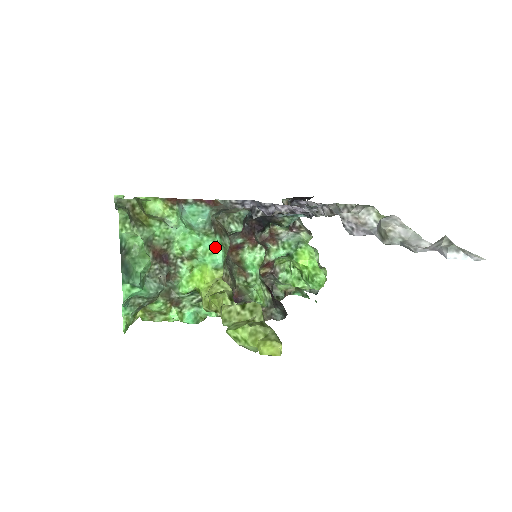
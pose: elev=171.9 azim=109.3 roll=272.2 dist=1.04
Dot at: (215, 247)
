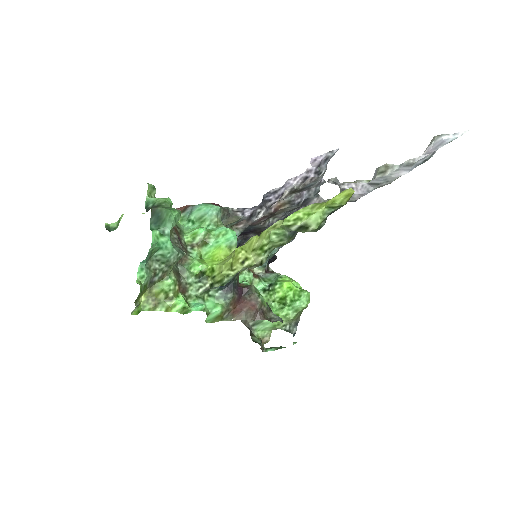
Dot at: (229, 228)
